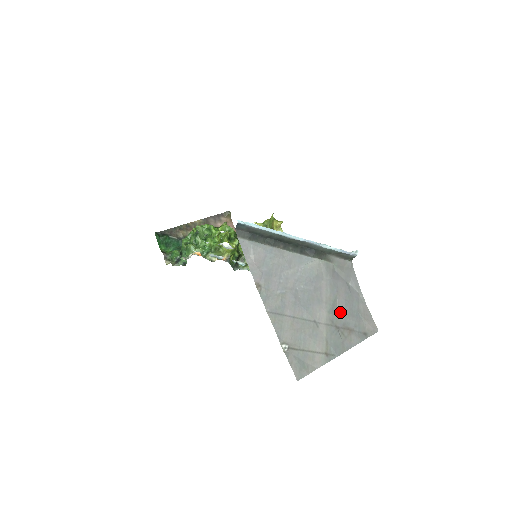
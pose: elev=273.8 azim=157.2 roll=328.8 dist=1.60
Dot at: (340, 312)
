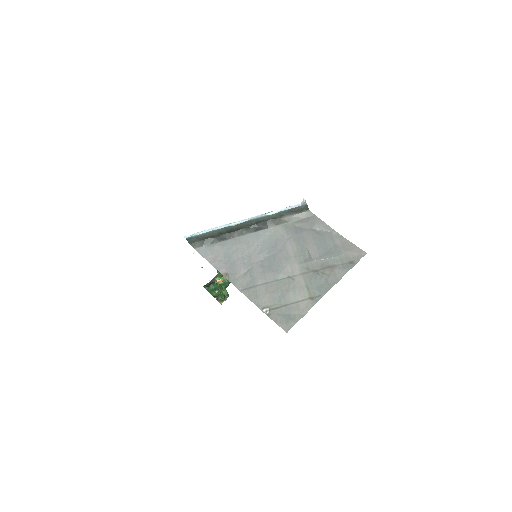
Dot at: (314, 257)
